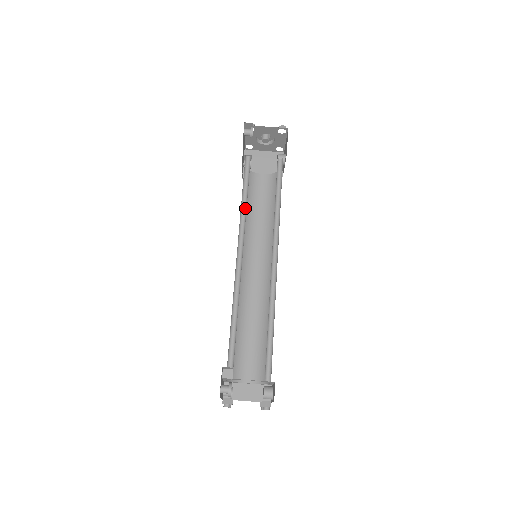
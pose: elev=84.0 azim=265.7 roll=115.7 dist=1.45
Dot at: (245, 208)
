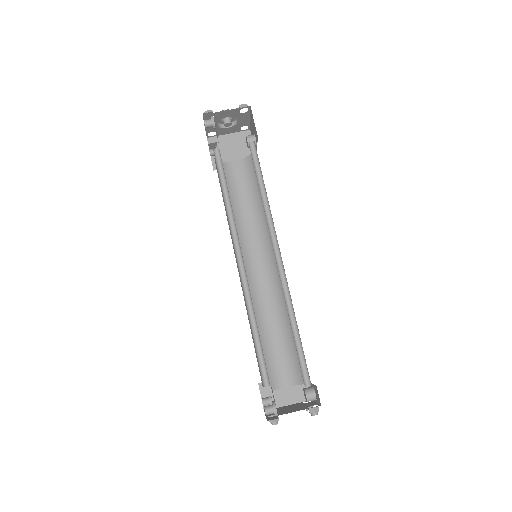
Dot at: (230, 209)
